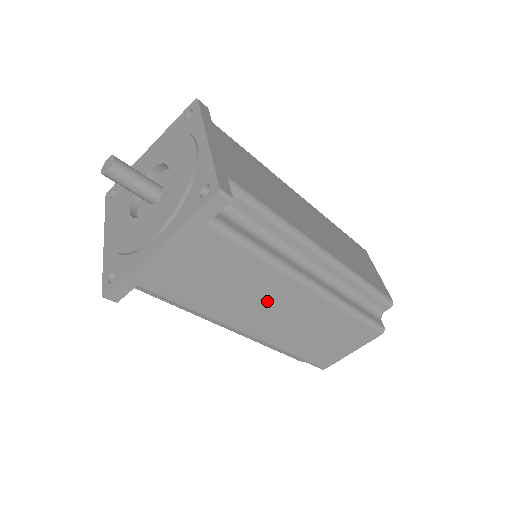
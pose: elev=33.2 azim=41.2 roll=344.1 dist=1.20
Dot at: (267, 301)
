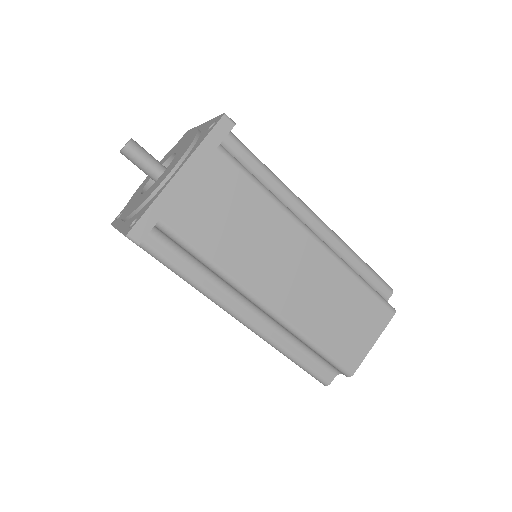
Dot at: (278, 253)
